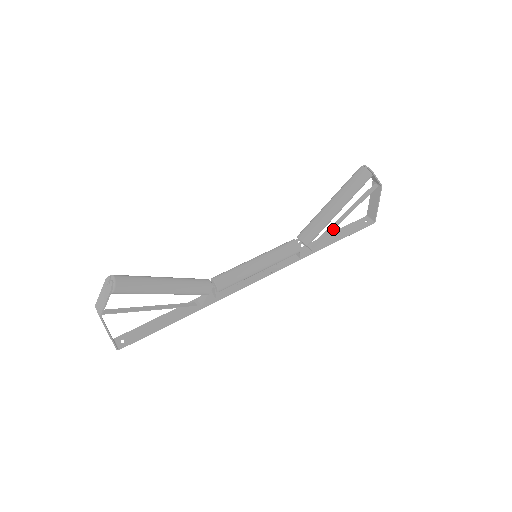
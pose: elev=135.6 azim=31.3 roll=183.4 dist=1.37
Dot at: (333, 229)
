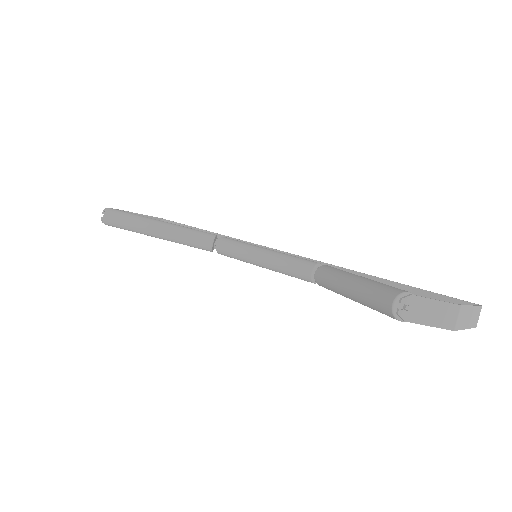
Dot at: occluded
